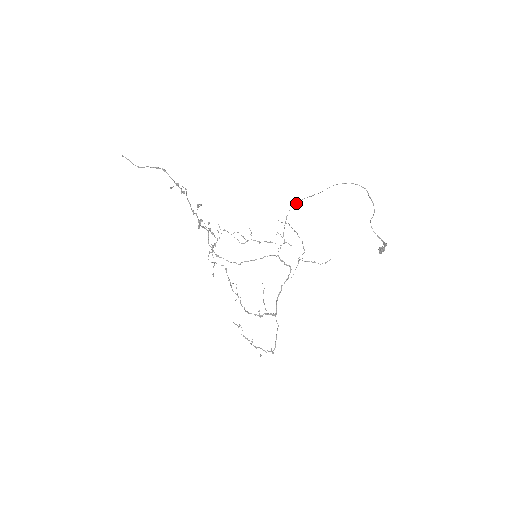
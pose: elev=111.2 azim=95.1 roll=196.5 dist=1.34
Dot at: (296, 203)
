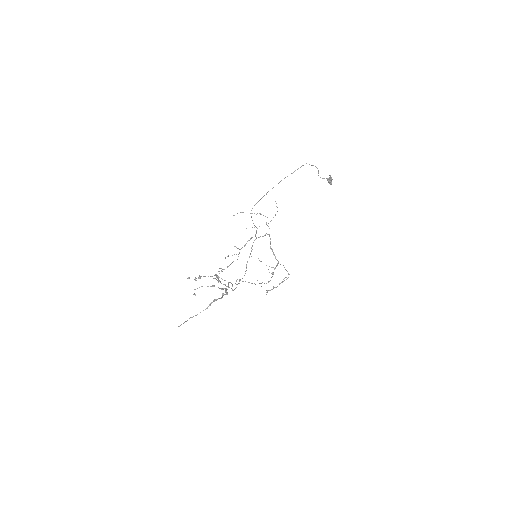
Dot at: (254, 205)
